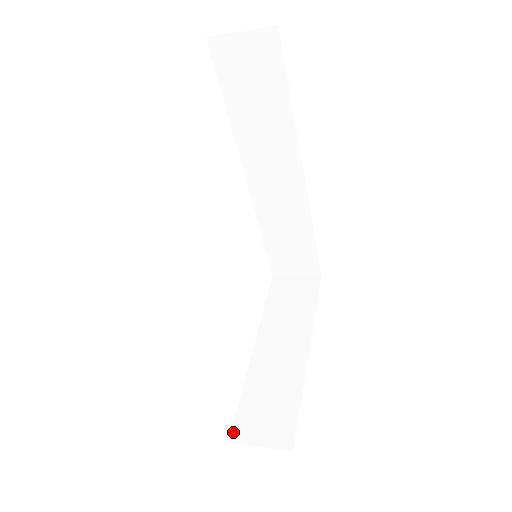
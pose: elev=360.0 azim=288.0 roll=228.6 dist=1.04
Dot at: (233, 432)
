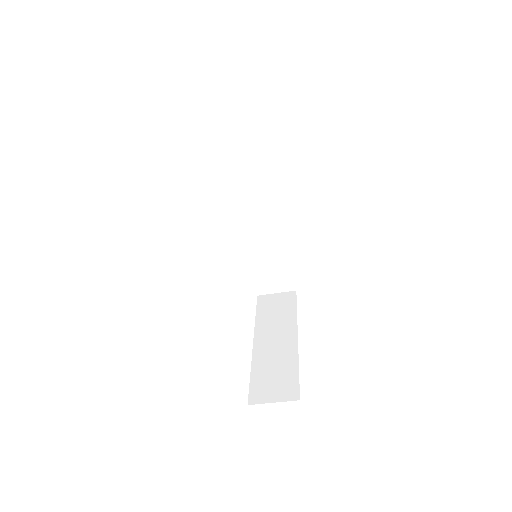
Dot at: (250, 398)
